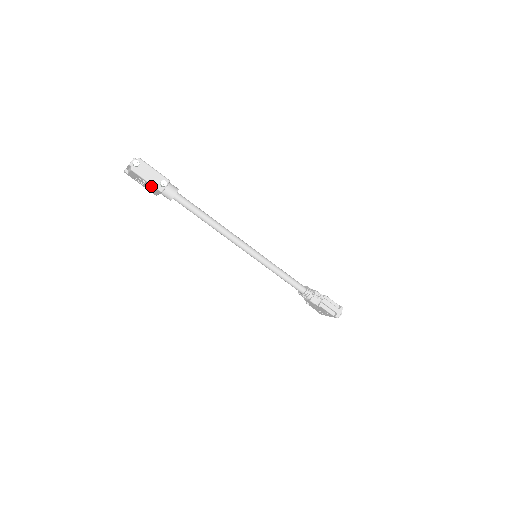
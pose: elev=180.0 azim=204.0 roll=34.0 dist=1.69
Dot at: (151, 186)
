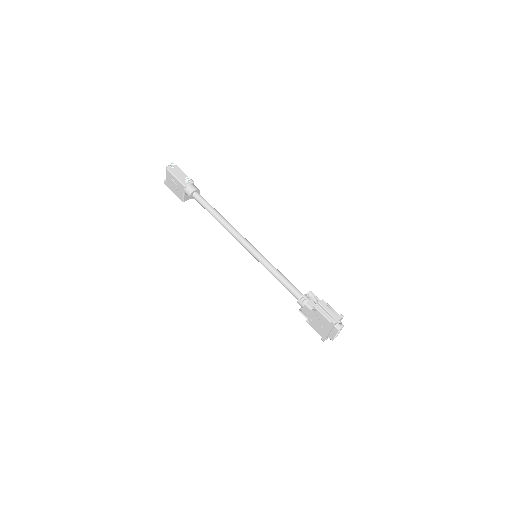
Dot at: (178, 184)
